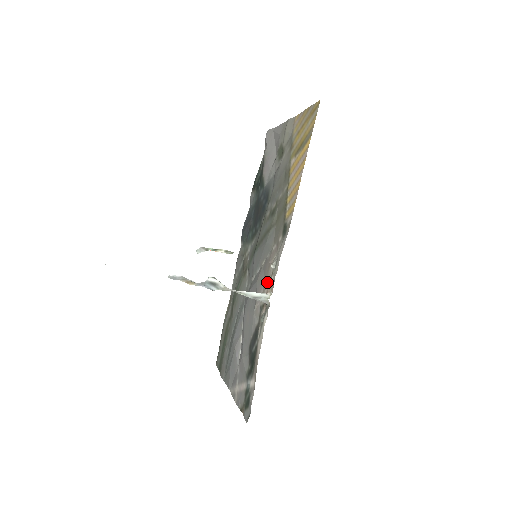
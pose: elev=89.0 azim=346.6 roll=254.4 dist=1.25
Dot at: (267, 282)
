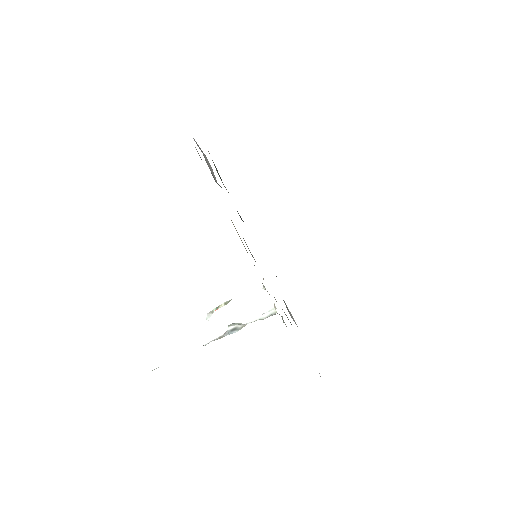
Dot at: occluded
